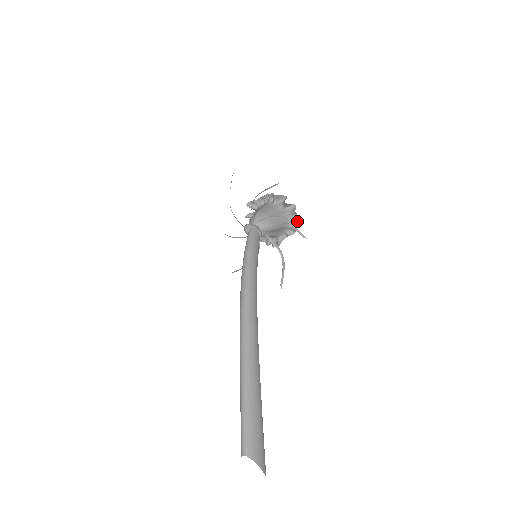
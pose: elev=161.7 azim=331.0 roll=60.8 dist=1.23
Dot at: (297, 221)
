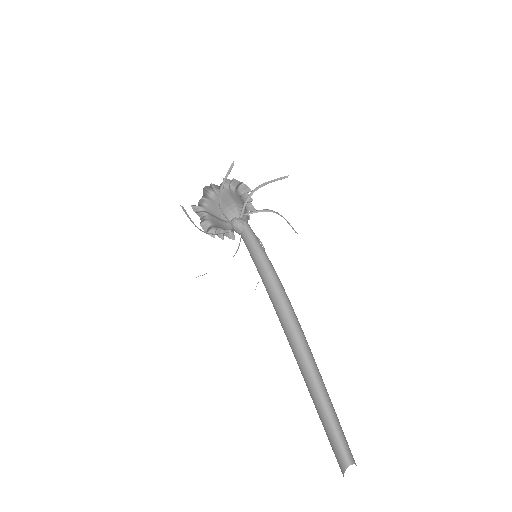
Dot at: occluded
